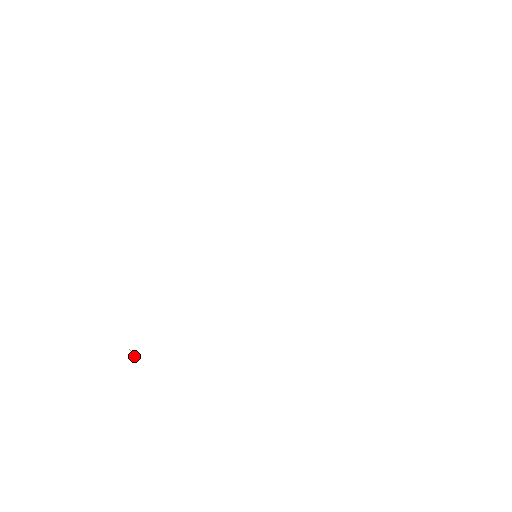
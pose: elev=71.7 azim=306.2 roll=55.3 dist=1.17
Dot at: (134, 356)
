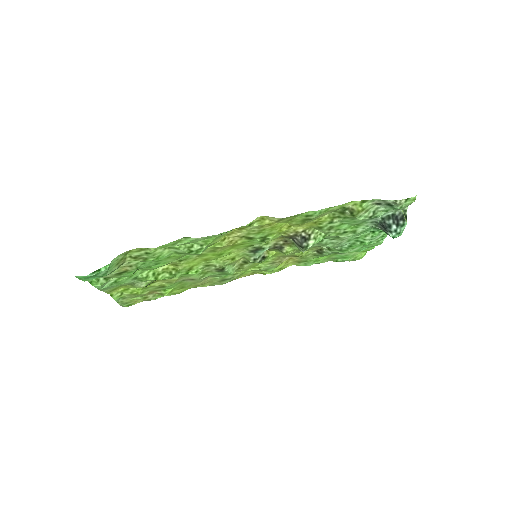
Dot at: (102, 289)
